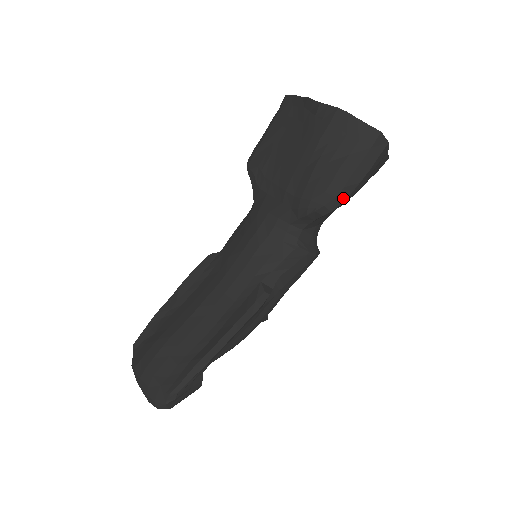
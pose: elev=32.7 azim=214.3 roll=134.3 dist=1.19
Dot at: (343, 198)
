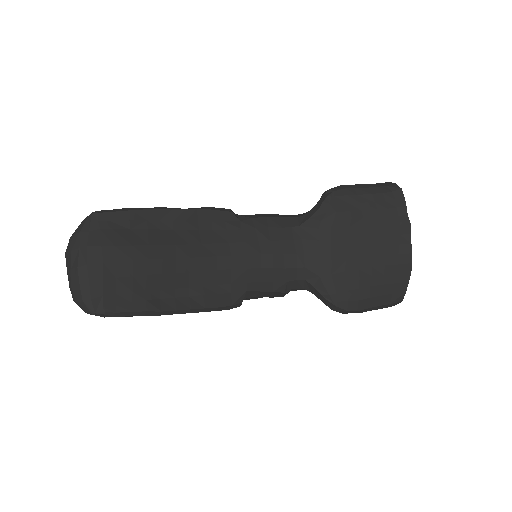
Dot at: (347, 313)
